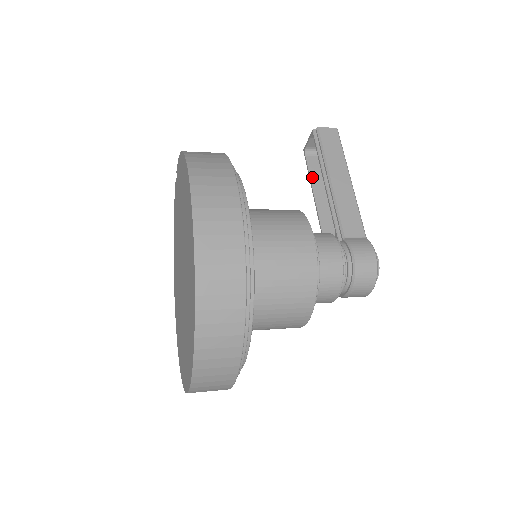
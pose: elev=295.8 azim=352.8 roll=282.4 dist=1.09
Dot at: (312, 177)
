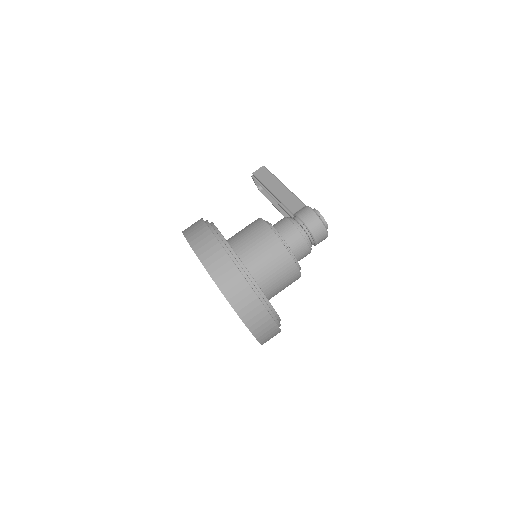
Dot at: (269, 199)
